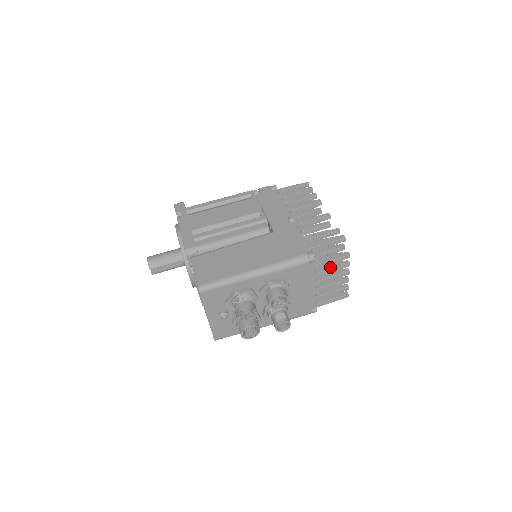
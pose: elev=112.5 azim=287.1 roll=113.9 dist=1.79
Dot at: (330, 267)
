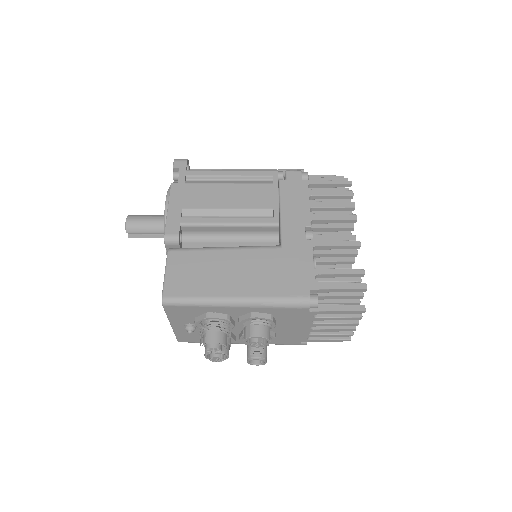
Dot at: (336, 315)
